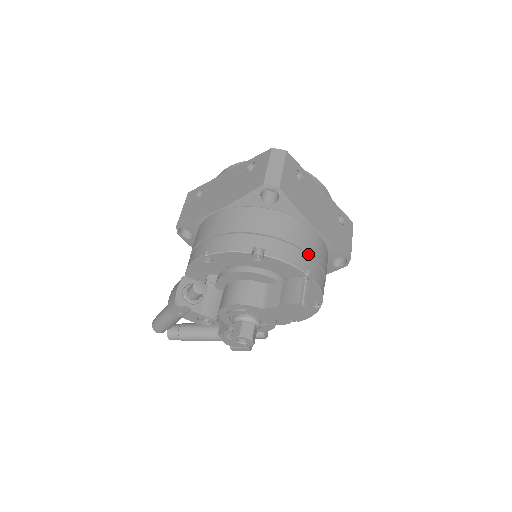
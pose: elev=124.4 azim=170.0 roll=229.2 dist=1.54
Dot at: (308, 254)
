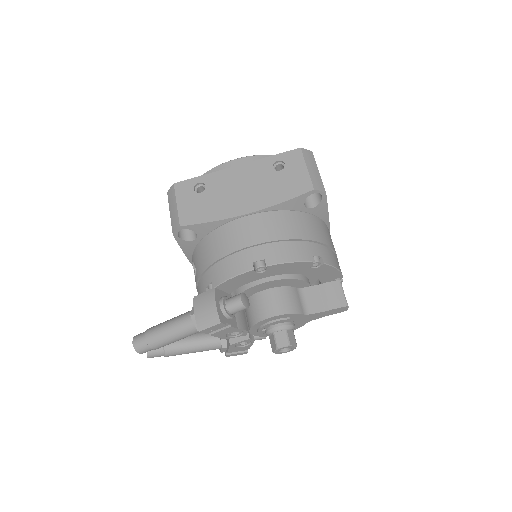
Dot at: (336, 256)
